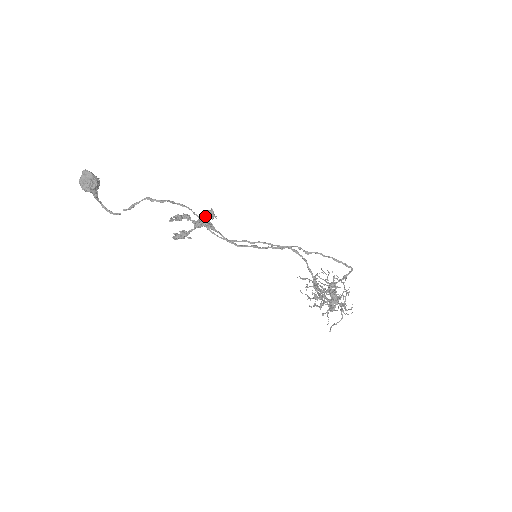
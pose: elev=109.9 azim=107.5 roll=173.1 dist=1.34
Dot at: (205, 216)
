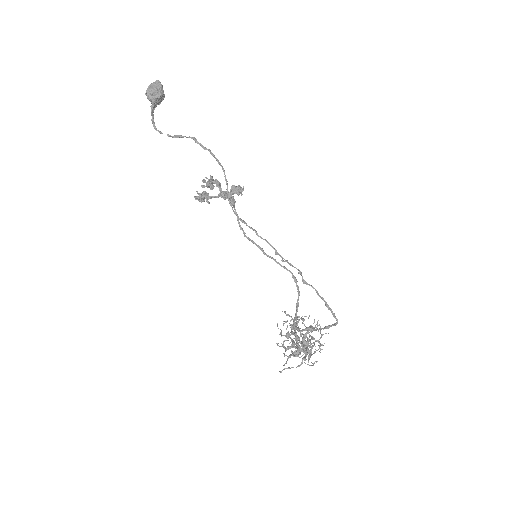
Dot at: (233, 188)
